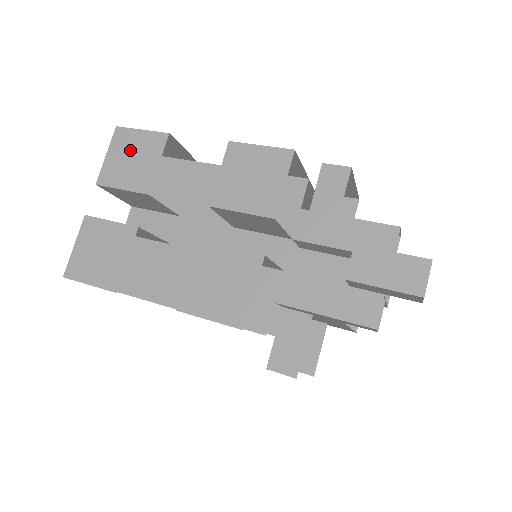
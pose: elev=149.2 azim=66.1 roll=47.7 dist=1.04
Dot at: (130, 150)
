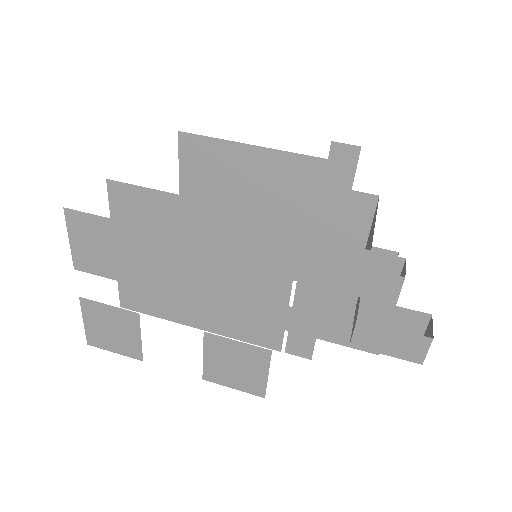
Dot at: (94, 238)
